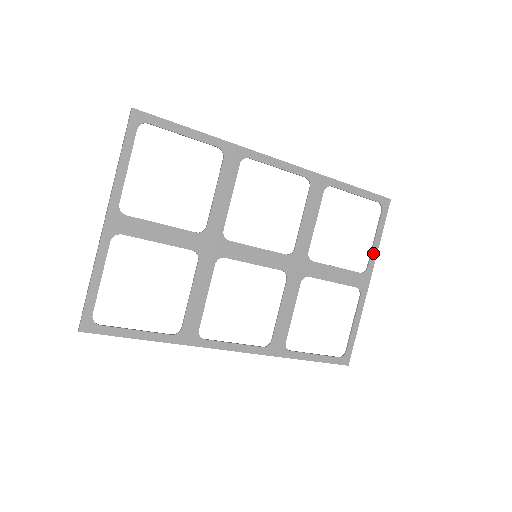
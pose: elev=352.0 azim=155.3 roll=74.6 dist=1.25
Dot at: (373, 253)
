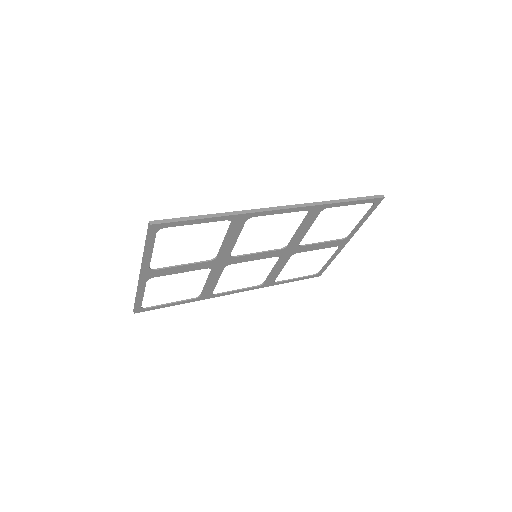
Dot at: (357, 228)
